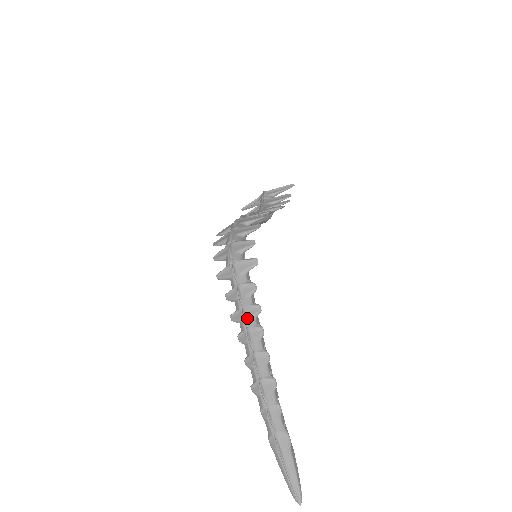
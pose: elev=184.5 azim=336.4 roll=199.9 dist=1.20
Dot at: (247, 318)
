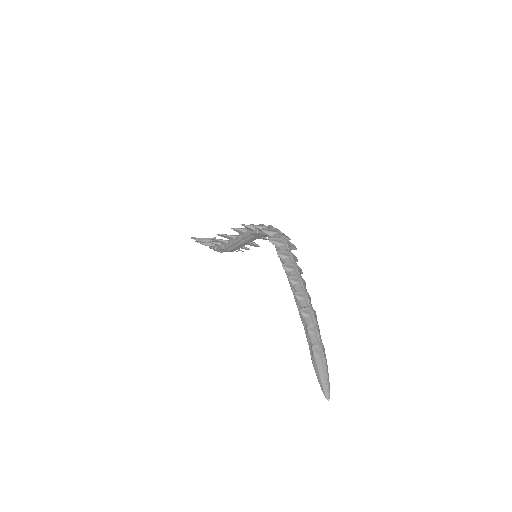
Dot at: (298, 270)
